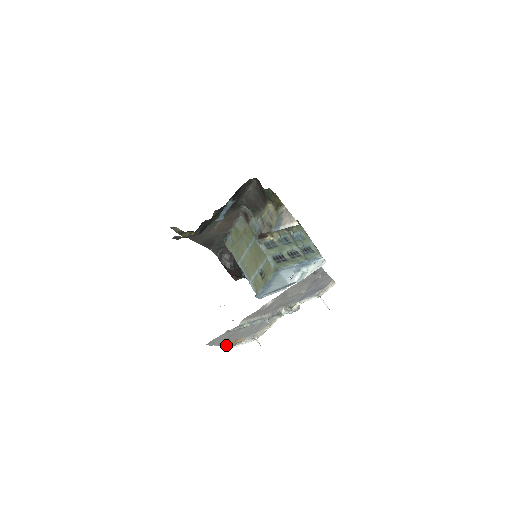
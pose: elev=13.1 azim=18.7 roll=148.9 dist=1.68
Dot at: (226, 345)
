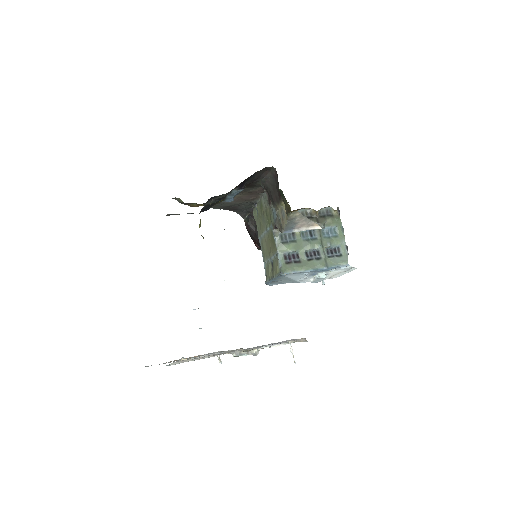
Dot at: (176, 360)
